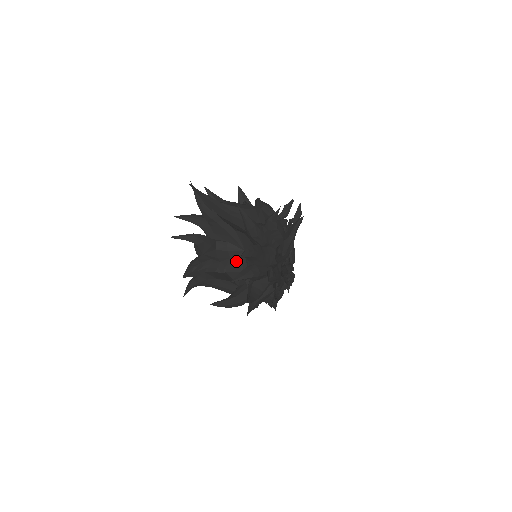
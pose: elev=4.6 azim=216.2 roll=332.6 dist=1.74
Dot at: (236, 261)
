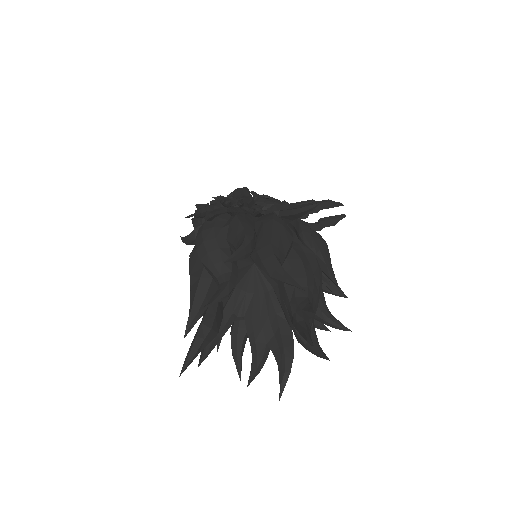
Dot at: (238, 275)
